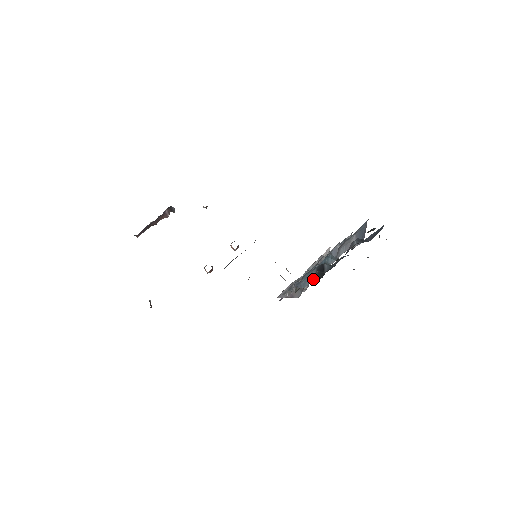
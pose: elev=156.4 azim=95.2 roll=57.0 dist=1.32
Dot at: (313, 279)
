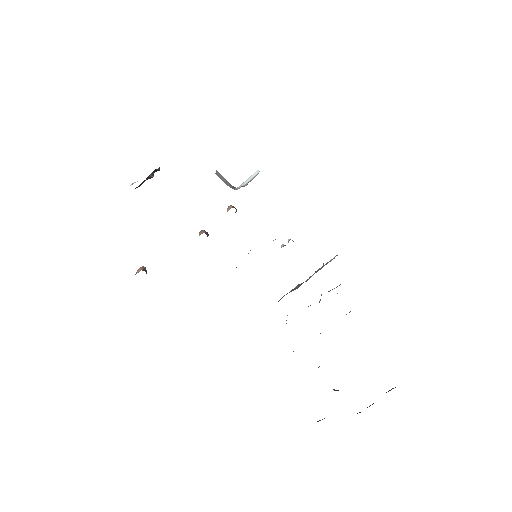
Dot at: occluded
